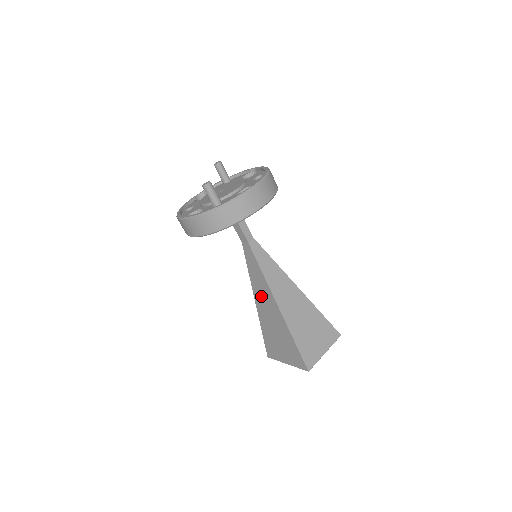
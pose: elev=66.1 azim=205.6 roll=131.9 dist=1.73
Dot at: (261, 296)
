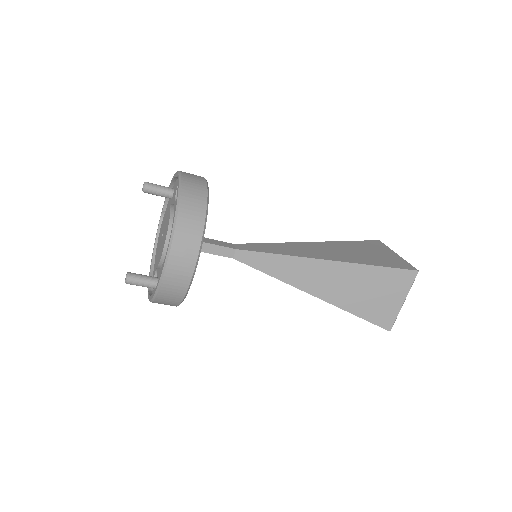
Dot at: occluded
